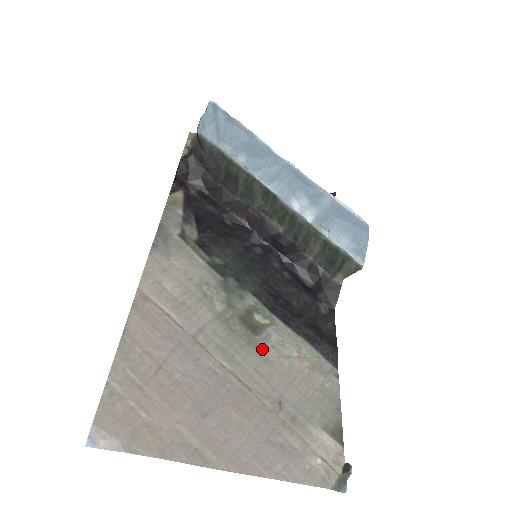
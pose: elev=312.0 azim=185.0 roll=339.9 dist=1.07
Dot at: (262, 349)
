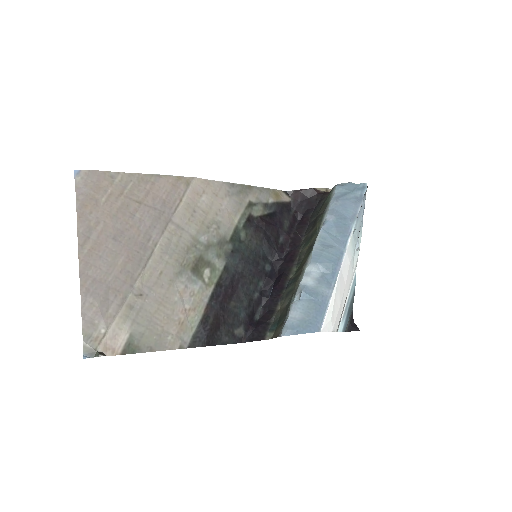
Dot at: (181, 277)
